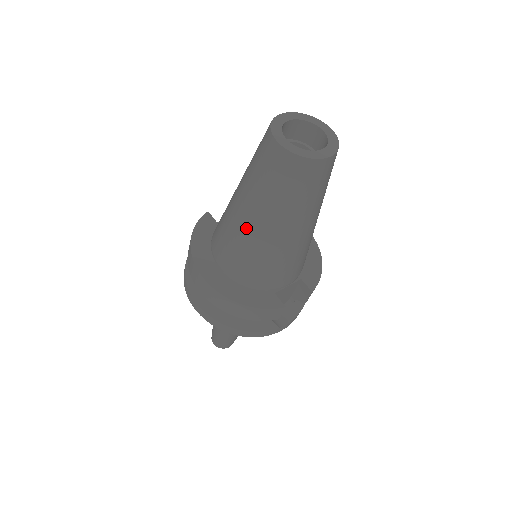
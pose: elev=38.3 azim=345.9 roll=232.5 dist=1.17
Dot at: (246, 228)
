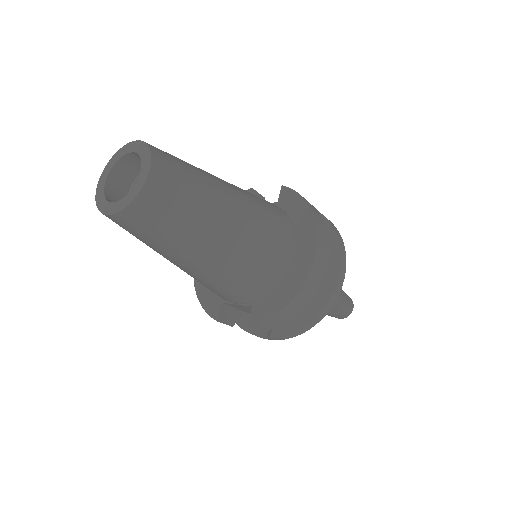
Dot at: occluded
